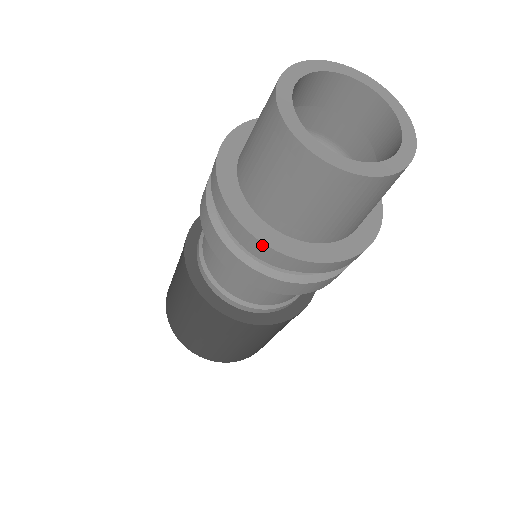
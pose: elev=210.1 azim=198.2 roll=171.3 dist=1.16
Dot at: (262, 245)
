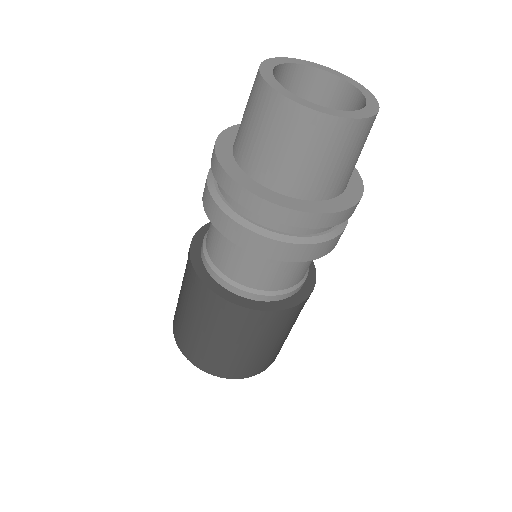
Dot at: (277, 208)
